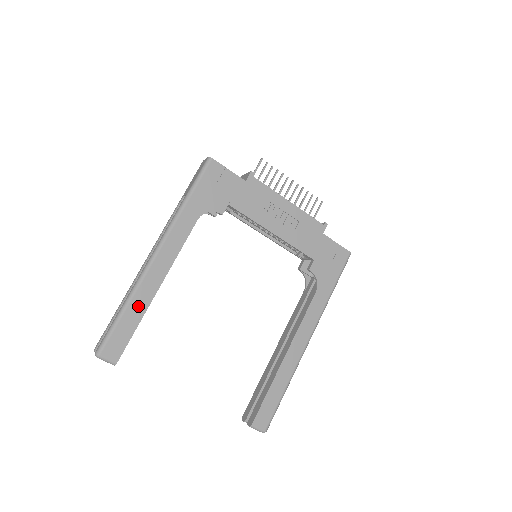
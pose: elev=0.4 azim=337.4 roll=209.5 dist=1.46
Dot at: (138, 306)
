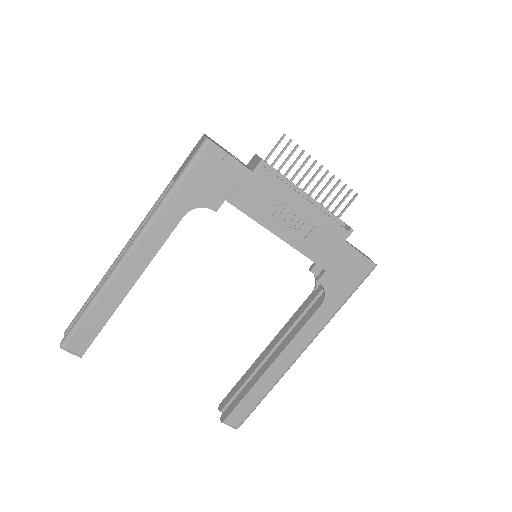
Dot at: (106, 305)
